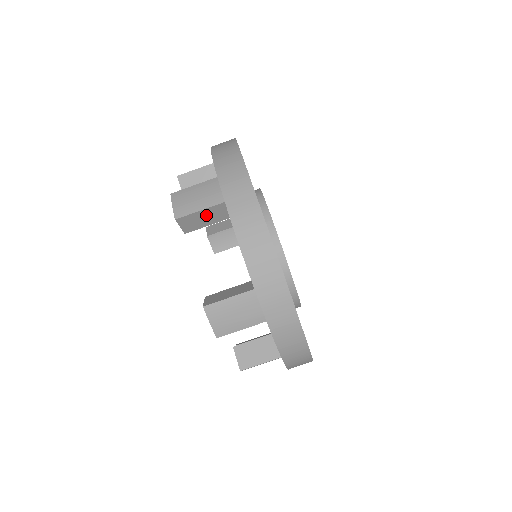
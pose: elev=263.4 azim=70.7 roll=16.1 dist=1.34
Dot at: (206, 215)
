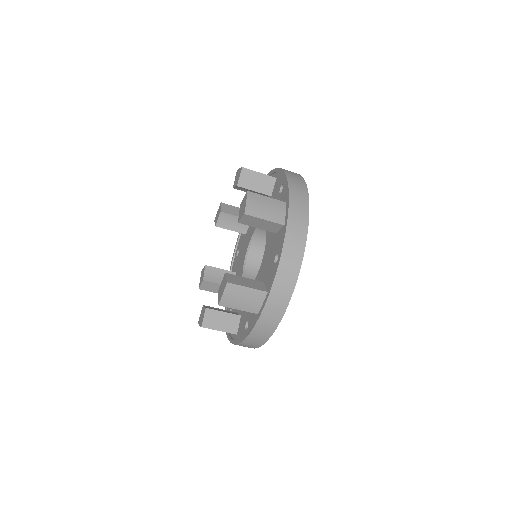
Dot at: (263, 223)
